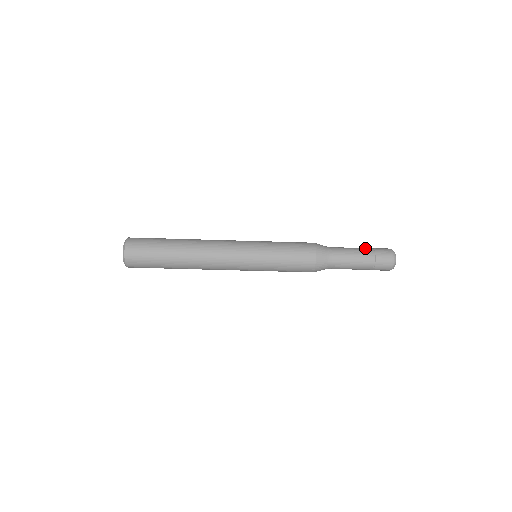
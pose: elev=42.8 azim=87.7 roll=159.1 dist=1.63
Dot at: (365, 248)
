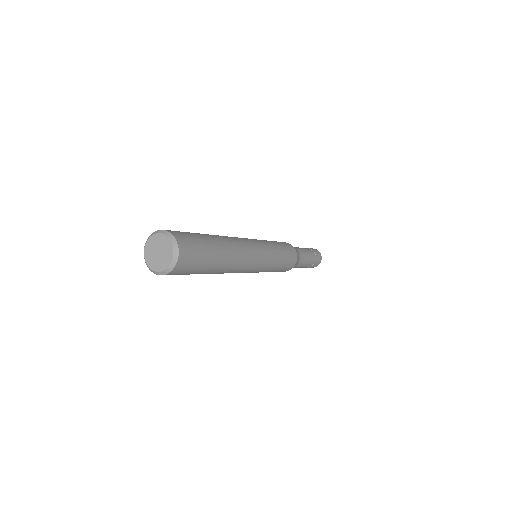
Dot at: (311, 251)
